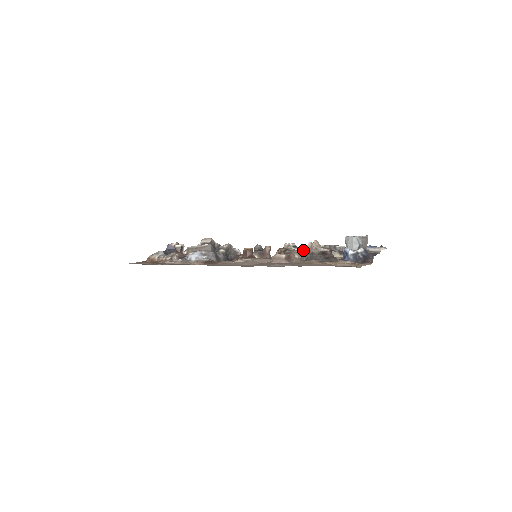
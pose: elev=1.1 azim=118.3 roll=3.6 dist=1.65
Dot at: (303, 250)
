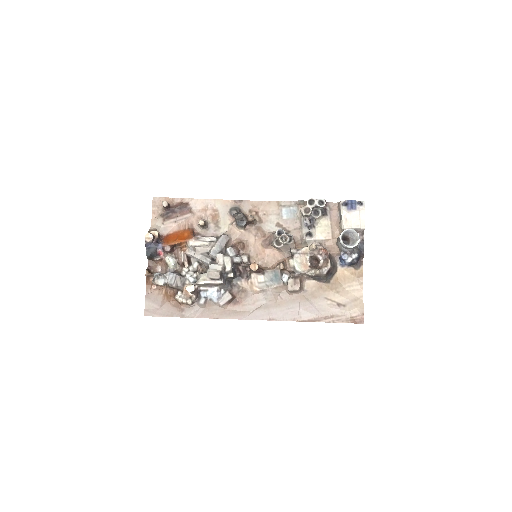
Dot at: (311, 276)
